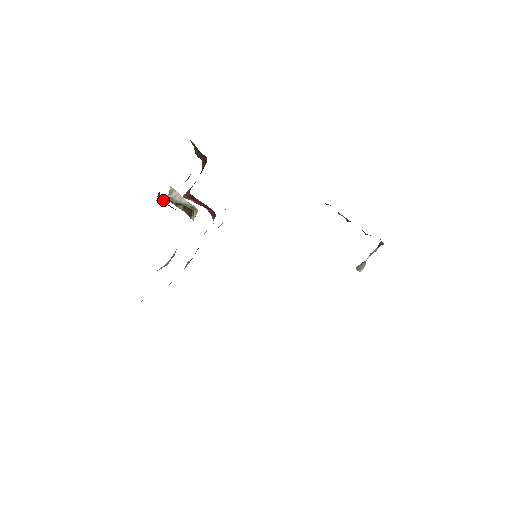
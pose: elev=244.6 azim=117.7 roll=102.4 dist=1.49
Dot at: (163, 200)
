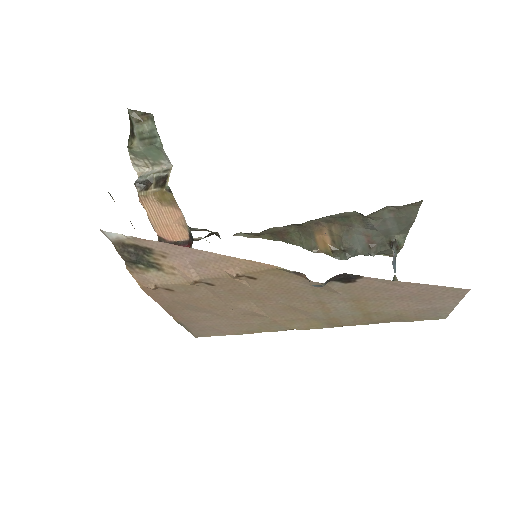
Dot at: (134, 136)
